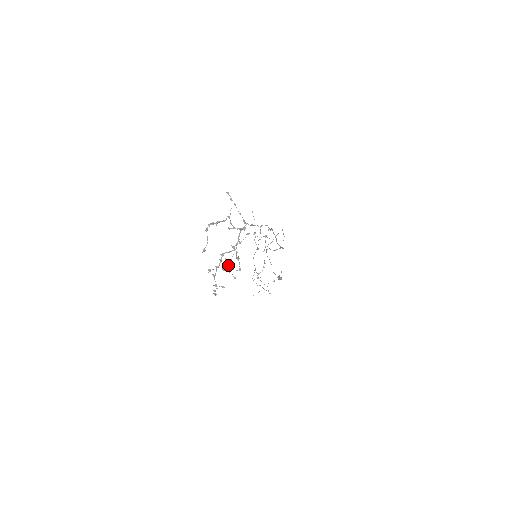
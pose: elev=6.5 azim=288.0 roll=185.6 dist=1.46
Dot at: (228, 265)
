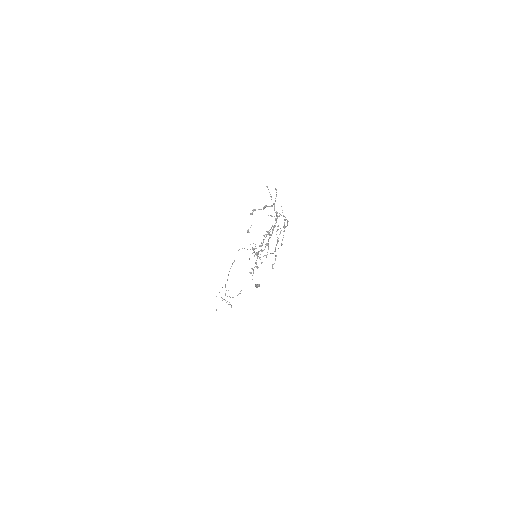
Dot at: (265, 247)
